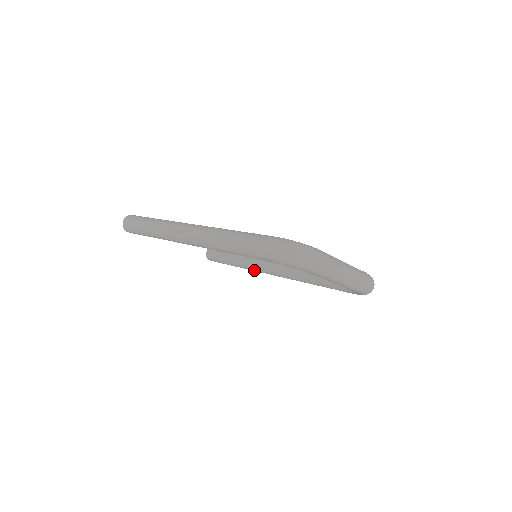
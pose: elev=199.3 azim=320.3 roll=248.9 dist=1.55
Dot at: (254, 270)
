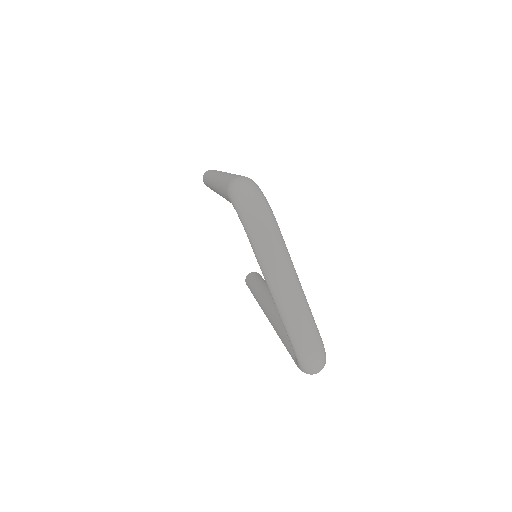
Dot at: (259, 303)
